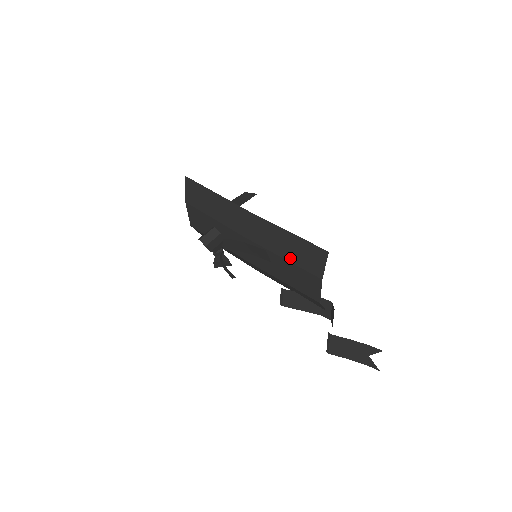
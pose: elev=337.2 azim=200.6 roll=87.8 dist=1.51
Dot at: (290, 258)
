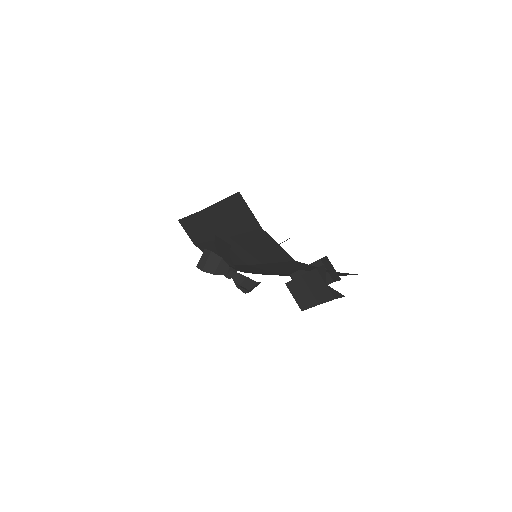
Dot at: (239, 229)
